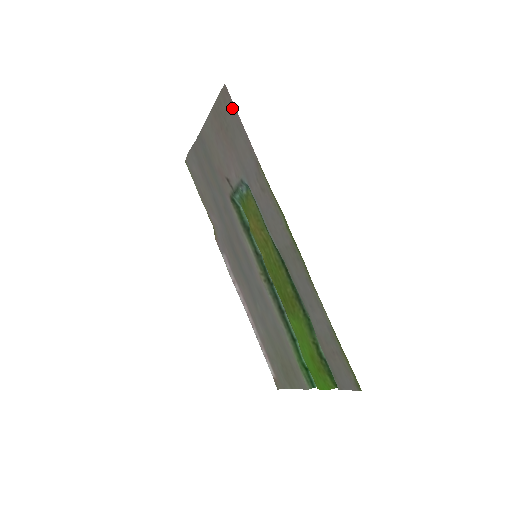
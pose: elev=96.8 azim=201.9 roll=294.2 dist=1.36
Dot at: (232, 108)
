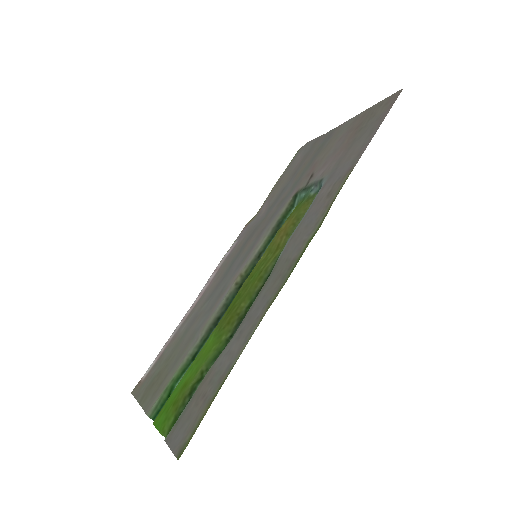
Dot at: (386, 111)
